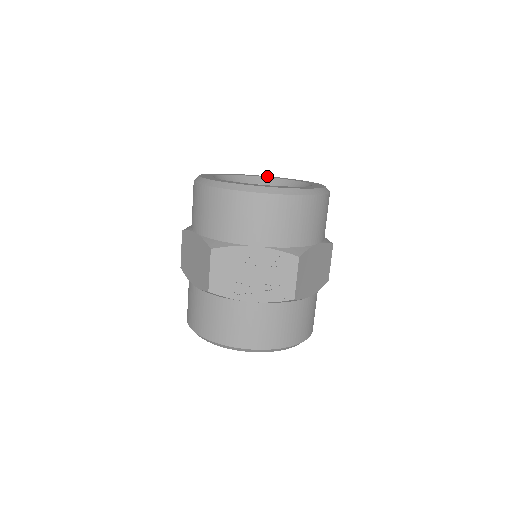
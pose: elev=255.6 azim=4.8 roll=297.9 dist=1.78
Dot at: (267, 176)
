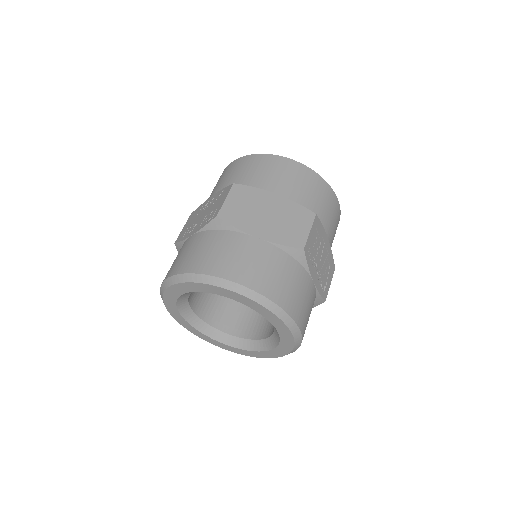
Dot at: occluded
